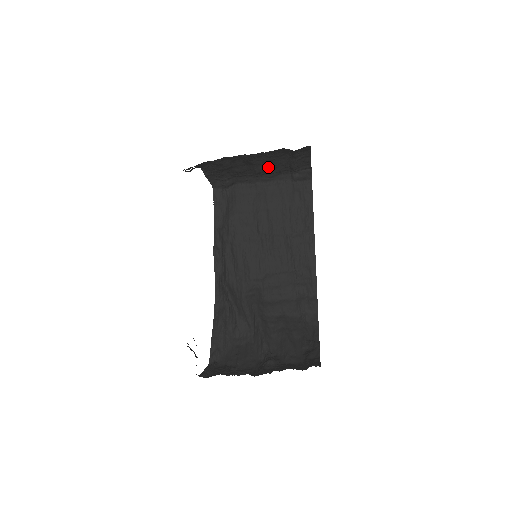
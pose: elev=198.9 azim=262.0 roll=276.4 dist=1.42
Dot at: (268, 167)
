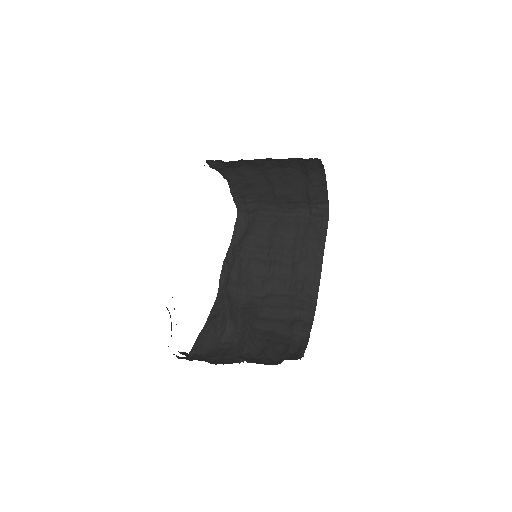
Dot at: (287, 191)
